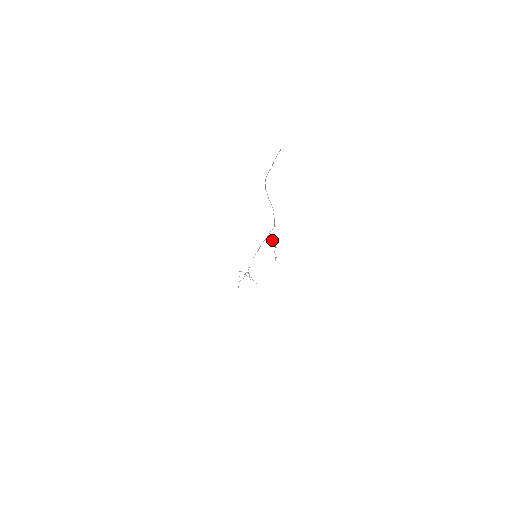
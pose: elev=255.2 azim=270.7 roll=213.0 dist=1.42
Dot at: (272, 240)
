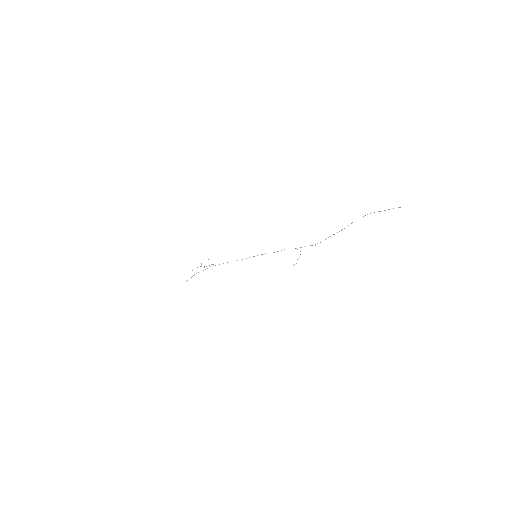
Dot at: occluded
